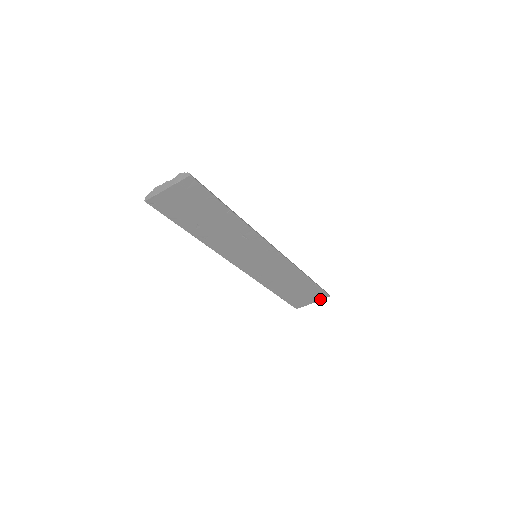
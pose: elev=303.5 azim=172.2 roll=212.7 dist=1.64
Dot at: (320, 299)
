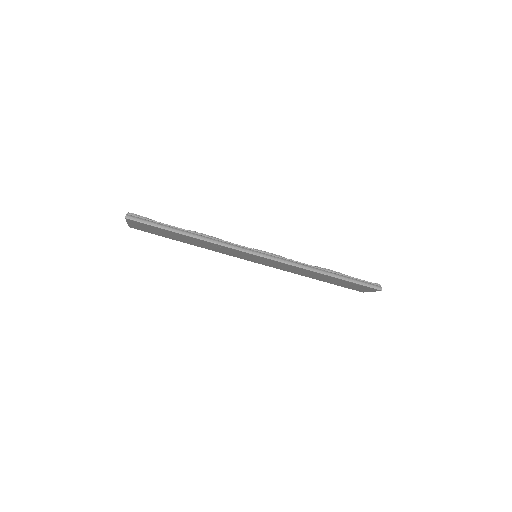
Dot at: (375, 290)
